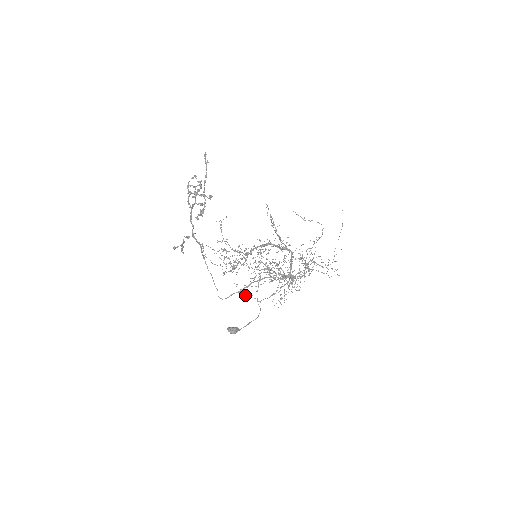
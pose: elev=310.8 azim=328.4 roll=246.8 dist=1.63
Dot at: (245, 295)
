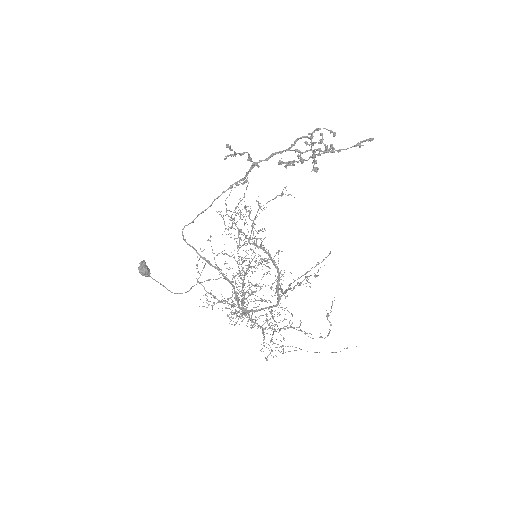
Dot at: occluded
